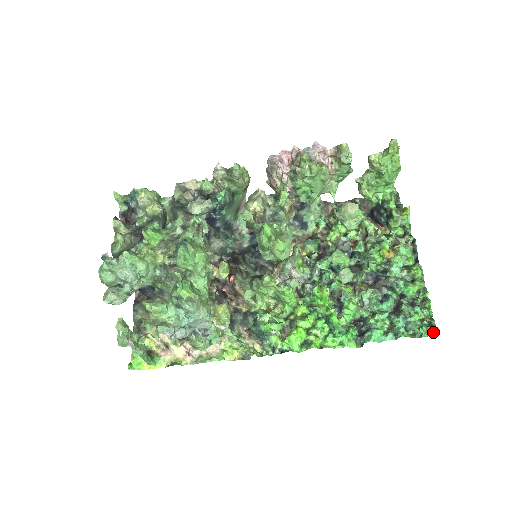
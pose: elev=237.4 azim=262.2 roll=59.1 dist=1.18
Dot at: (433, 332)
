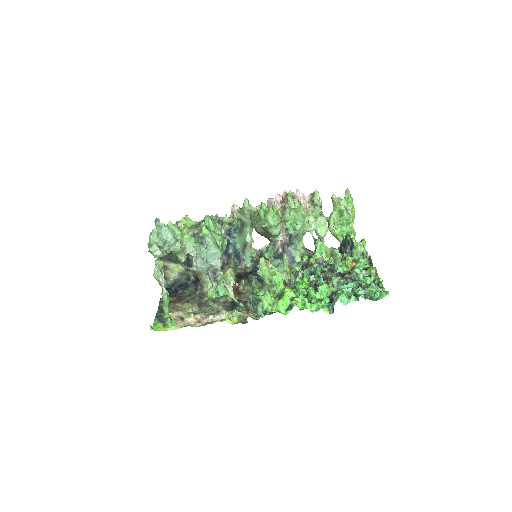
Dot at: (384, 294)
